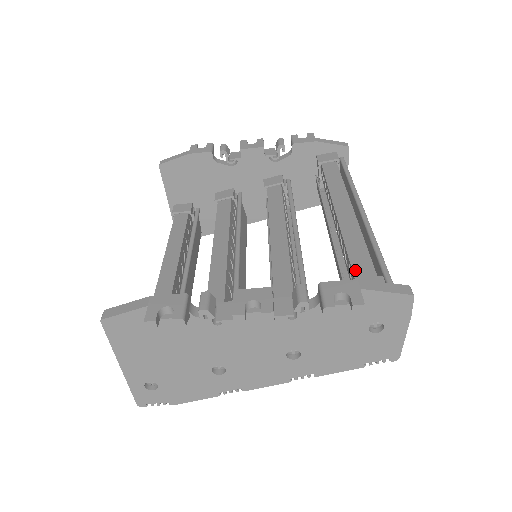
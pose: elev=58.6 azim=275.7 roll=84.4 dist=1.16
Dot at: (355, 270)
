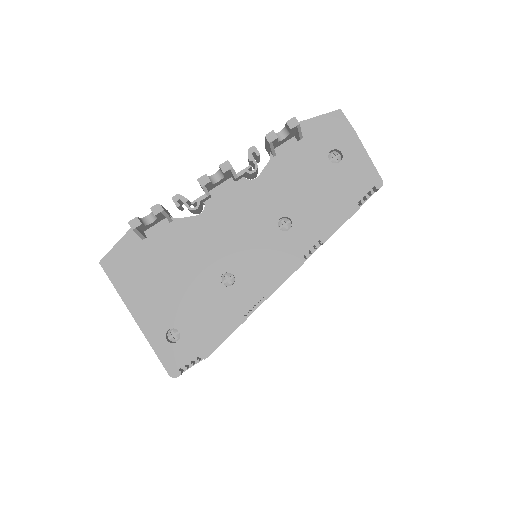
Dot at: occluded
